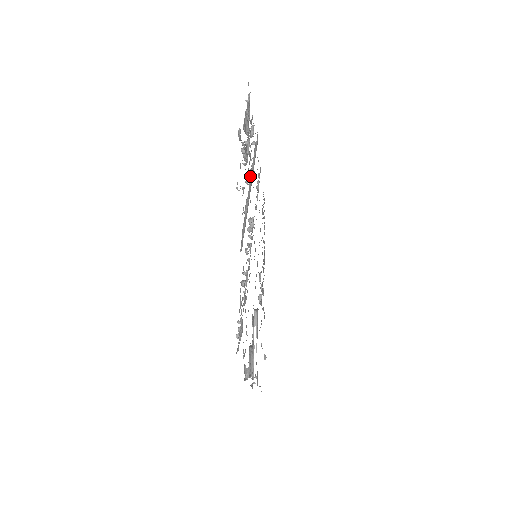
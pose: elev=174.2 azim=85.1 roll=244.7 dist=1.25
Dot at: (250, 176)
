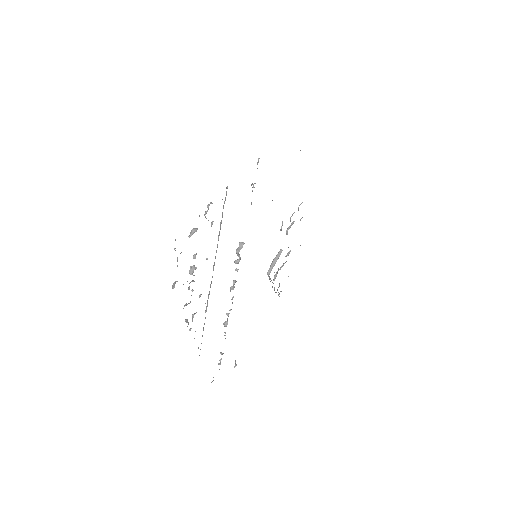
Dot at: (215, 257)
